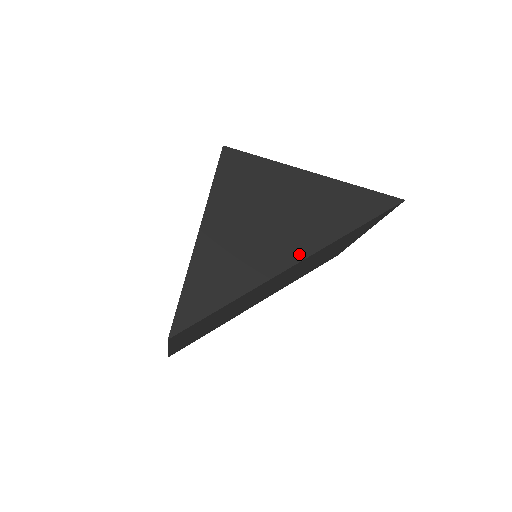
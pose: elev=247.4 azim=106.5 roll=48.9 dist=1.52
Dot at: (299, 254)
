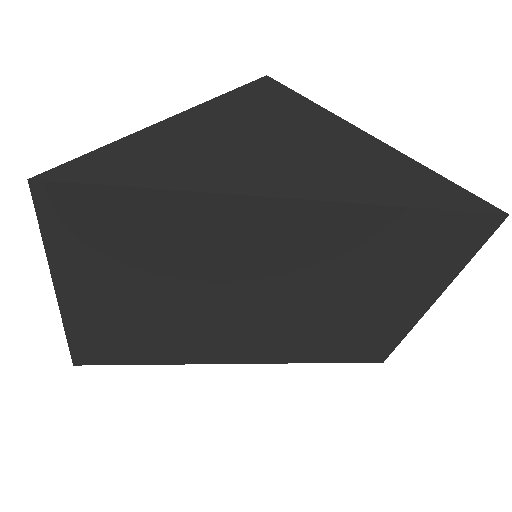
Dot at: (304, 191)
